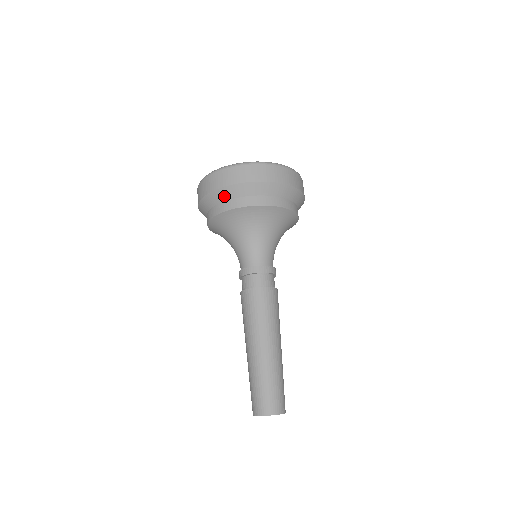
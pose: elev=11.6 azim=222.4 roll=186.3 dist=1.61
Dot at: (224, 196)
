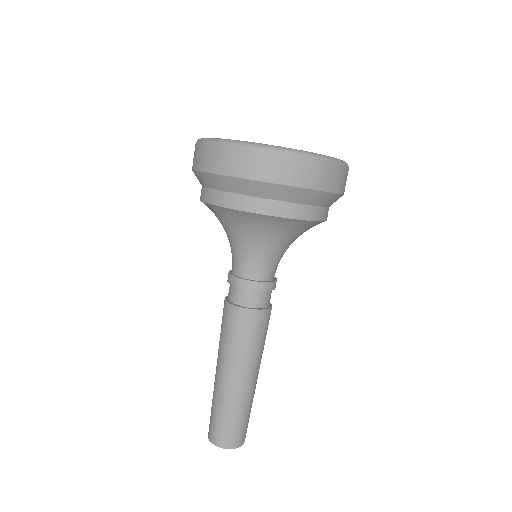
Dot at: (200, 181)
